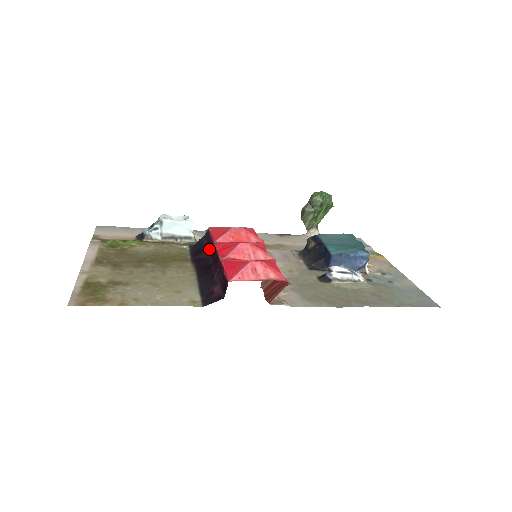
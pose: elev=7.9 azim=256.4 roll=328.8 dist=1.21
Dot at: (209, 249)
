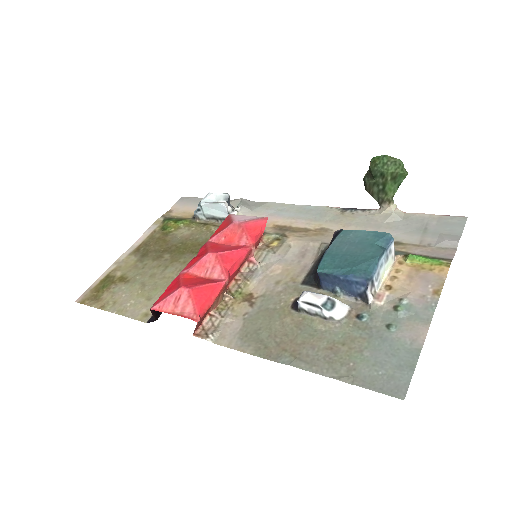
Dot at: occluded
